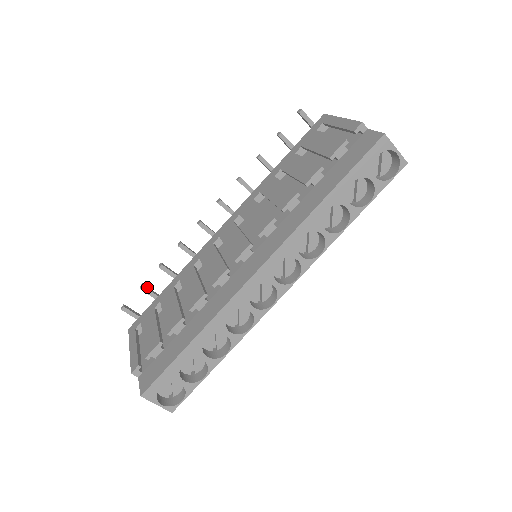
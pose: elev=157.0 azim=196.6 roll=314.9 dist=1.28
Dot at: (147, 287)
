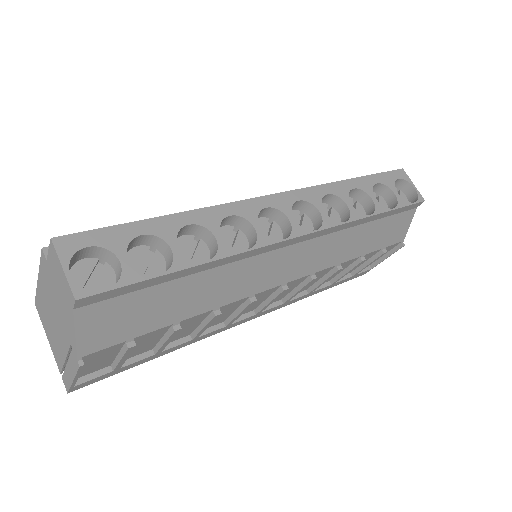
Dot at: occluded
